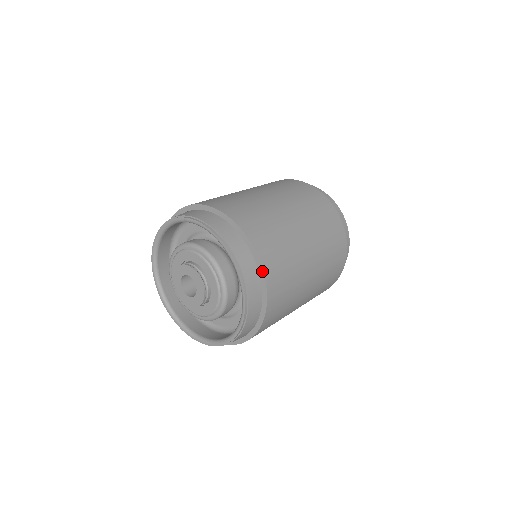
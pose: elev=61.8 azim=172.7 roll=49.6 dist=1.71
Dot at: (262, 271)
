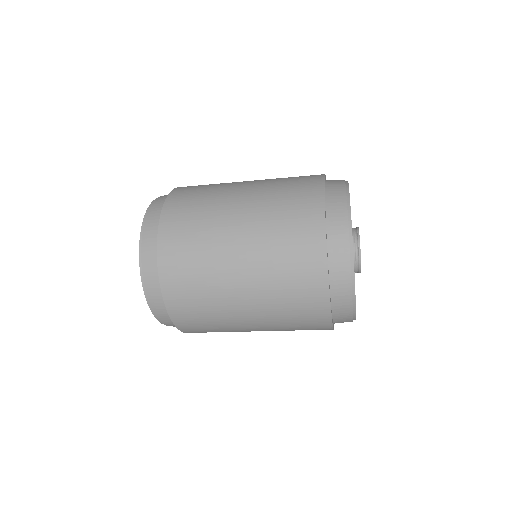
Dot at: (158, 261)
